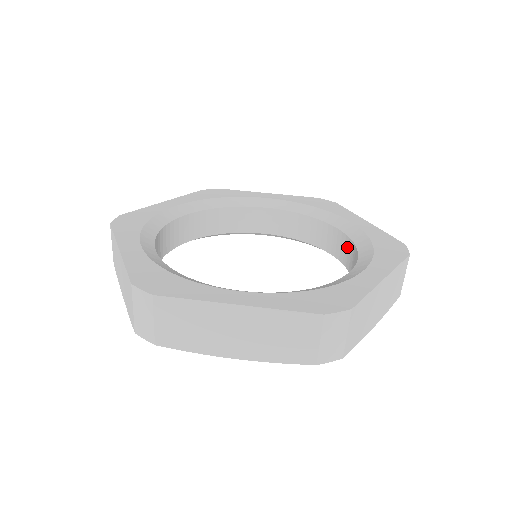
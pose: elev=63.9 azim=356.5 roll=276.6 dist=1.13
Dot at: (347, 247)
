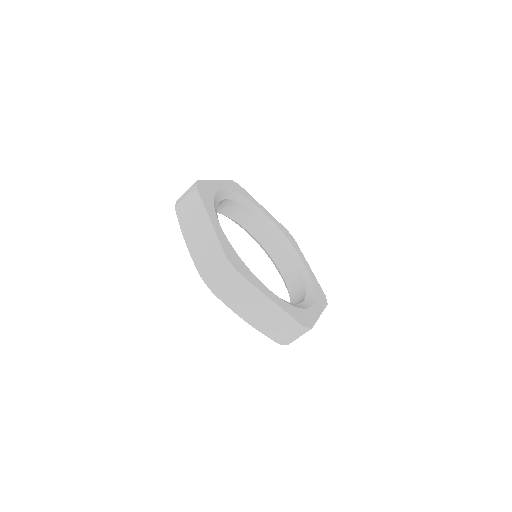
Dot at: (295, 276)
